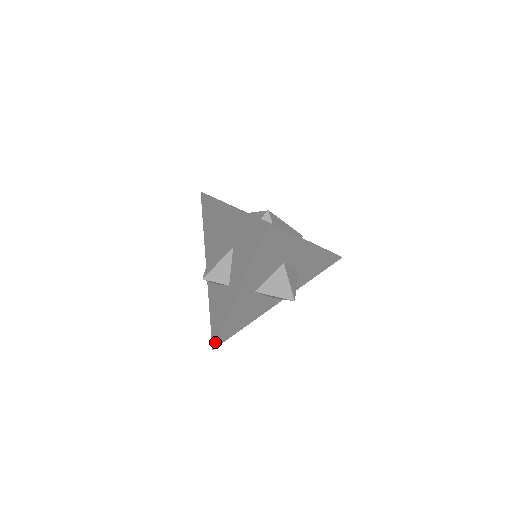
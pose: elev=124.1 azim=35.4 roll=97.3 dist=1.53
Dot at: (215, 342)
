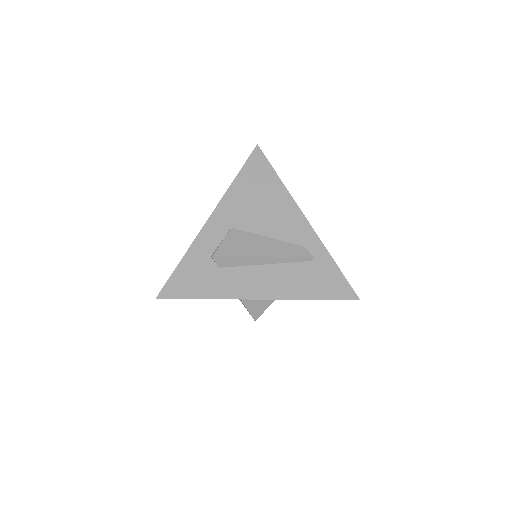
Dot at: occluded
